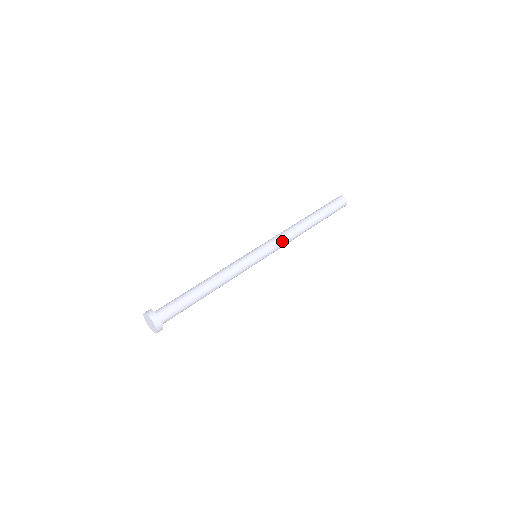
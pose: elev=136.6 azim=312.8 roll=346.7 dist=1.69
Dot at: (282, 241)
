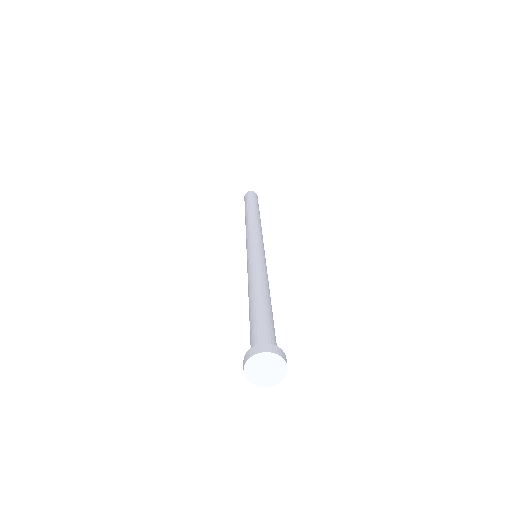
Dot at: occluded
